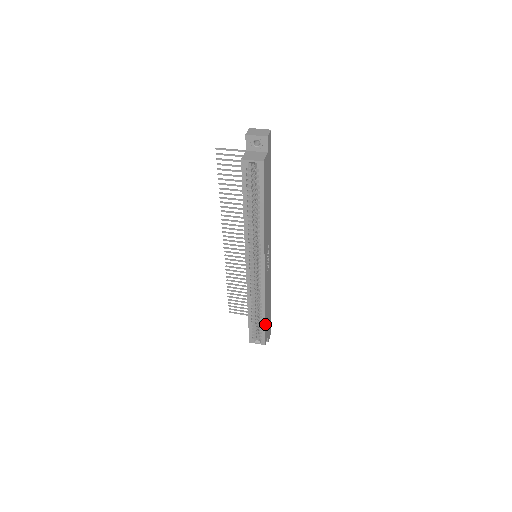
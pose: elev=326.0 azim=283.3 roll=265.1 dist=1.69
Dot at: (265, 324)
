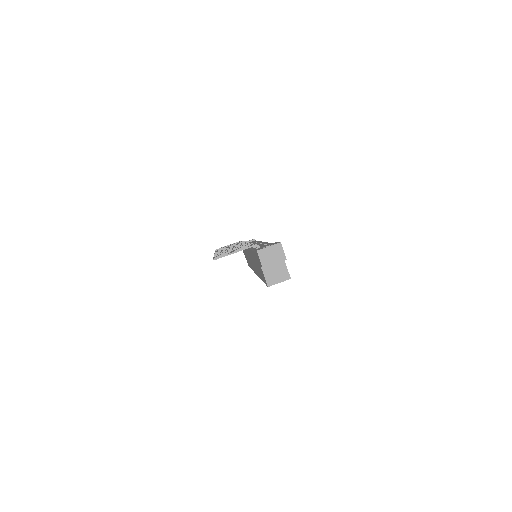
Dot at: occluded
